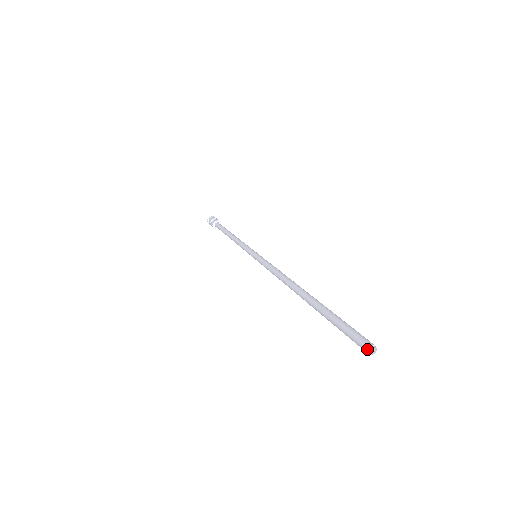
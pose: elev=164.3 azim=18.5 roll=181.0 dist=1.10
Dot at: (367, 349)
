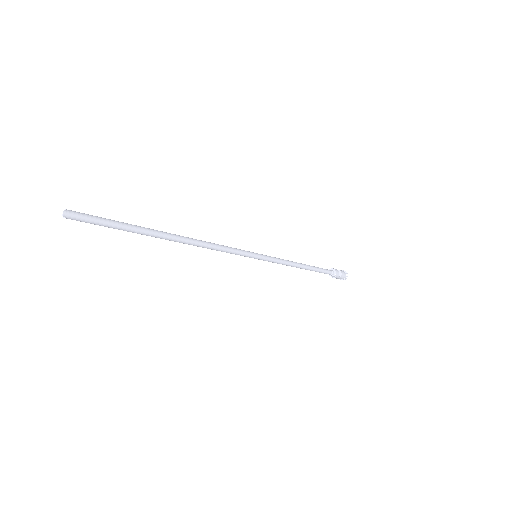
Dot at: (65, 210)
